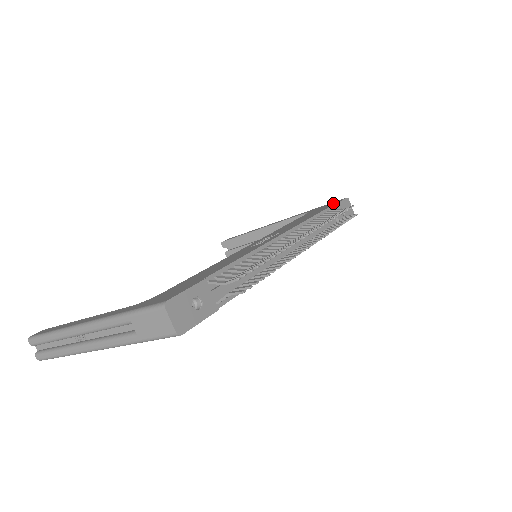
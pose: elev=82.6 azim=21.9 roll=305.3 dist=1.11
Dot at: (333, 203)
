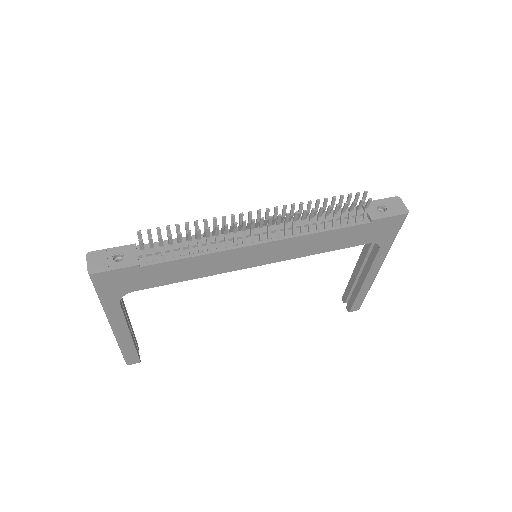
Dot at: occluded
